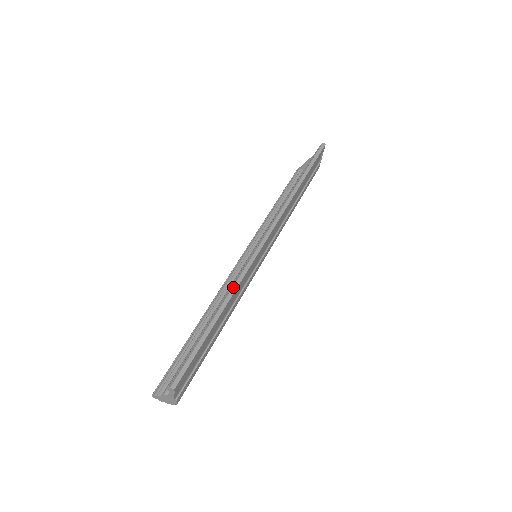
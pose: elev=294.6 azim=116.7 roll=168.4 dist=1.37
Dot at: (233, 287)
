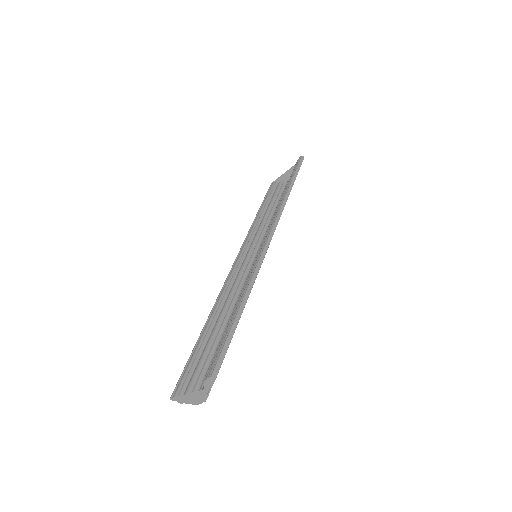
Dot at: (251, 279)
